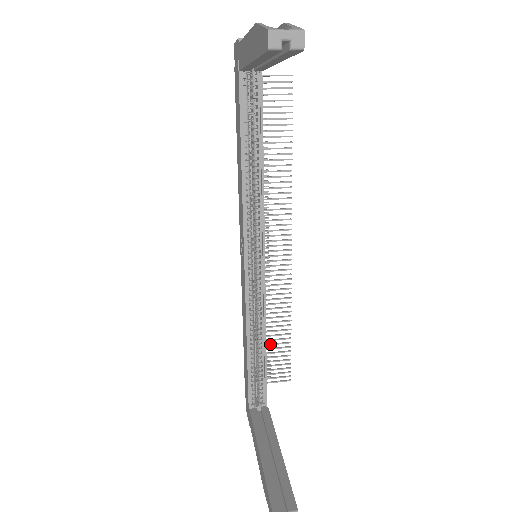
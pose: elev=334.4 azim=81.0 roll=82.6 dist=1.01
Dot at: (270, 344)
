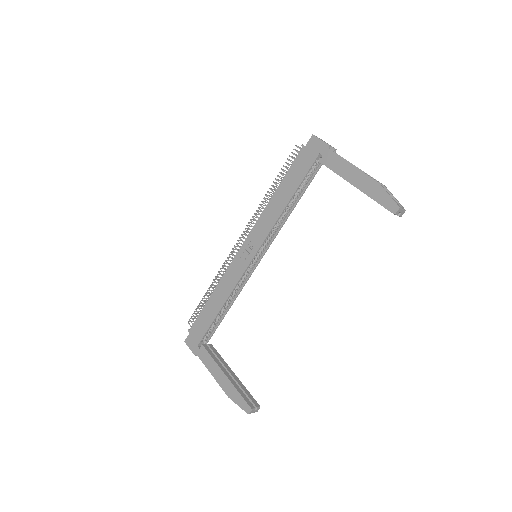
Dot at: occluded
